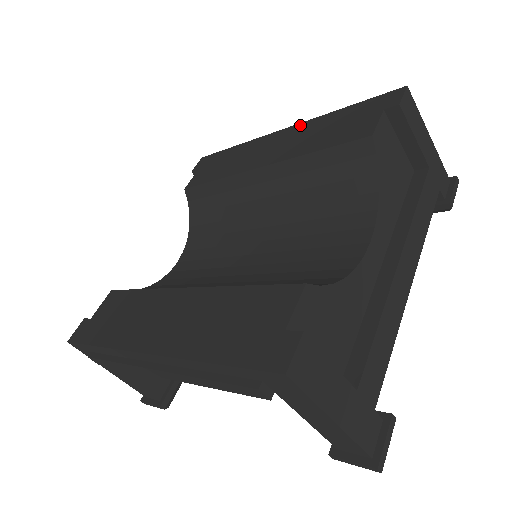
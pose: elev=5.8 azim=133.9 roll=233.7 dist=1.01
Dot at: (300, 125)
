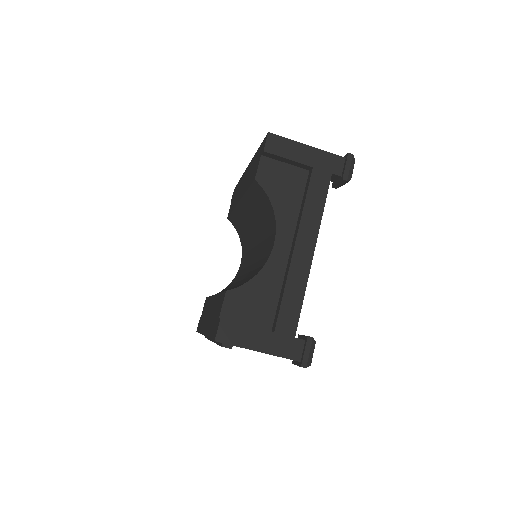
Dot at: (250, 164)
